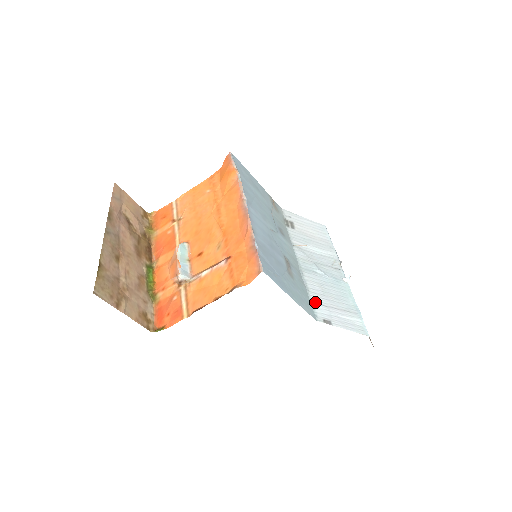
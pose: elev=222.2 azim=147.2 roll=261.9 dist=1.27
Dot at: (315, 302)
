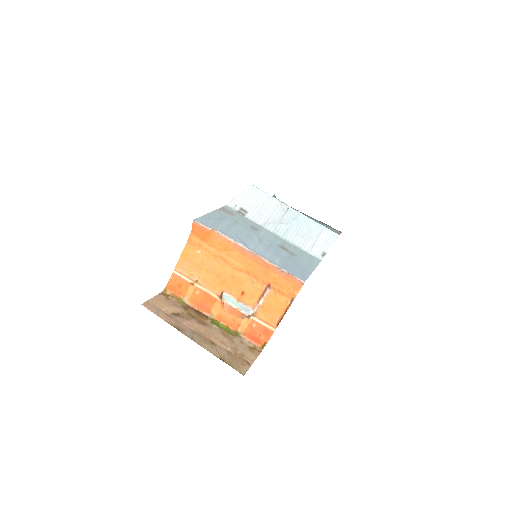
Dot at: (309, 250)
